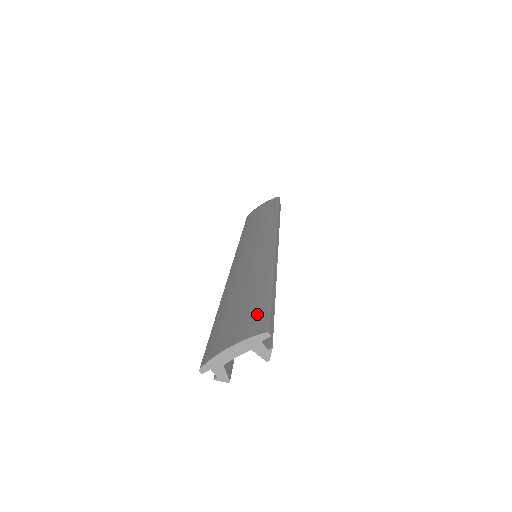
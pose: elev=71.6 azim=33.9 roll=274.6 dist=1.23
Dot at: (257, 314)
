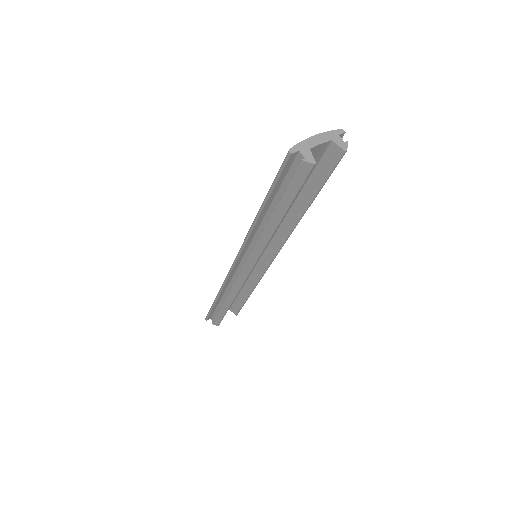
Dot at: occluded
